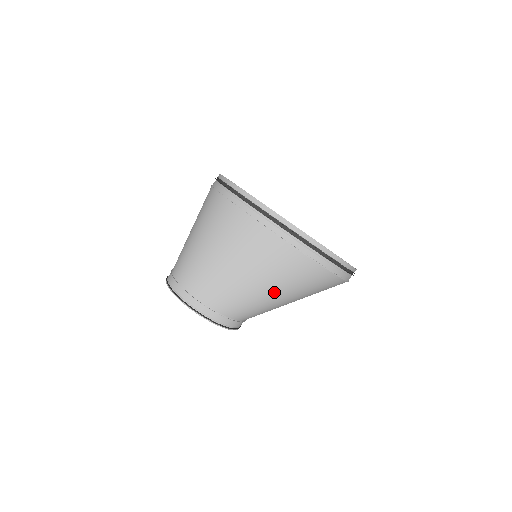
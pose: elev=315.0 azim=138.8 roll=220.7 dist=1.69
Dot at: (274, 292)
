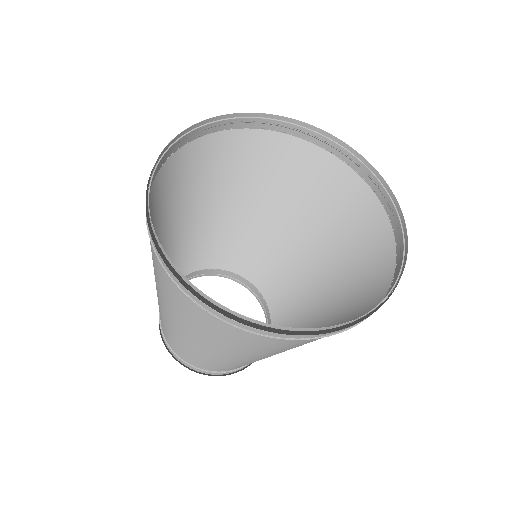
Dot at: occluded
